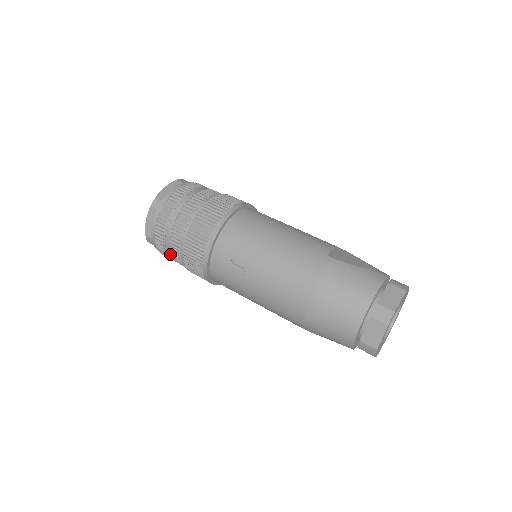
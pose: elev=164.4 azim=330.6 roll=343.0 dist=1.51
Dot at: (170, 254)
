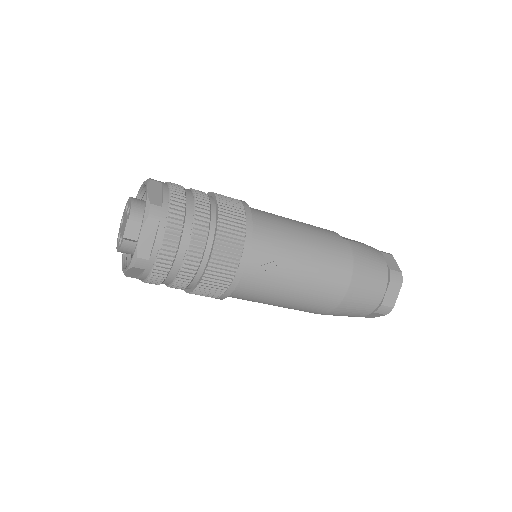
Dot at: (172, 275)
